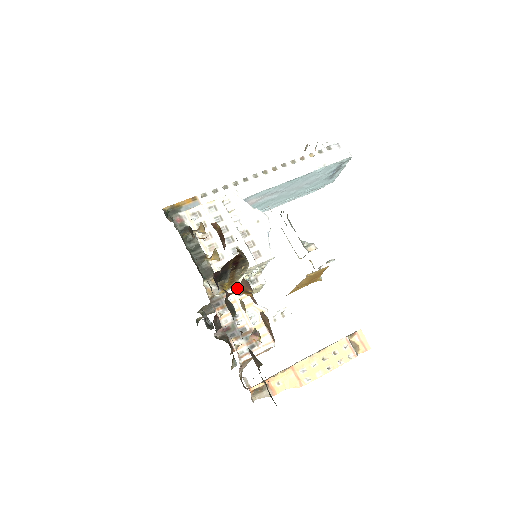
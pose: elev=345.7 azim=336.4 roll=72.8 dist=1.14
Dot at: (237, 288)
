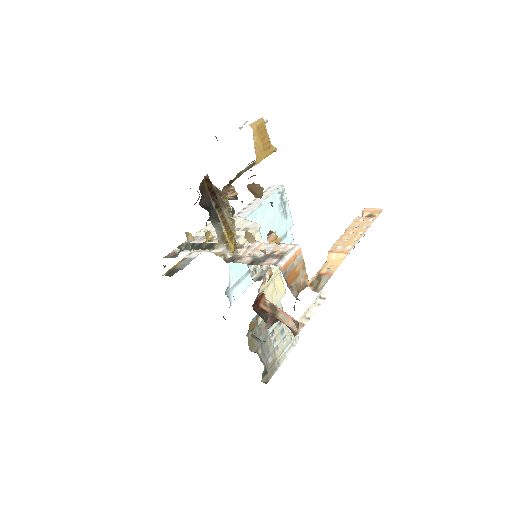
Dot at: occluded
